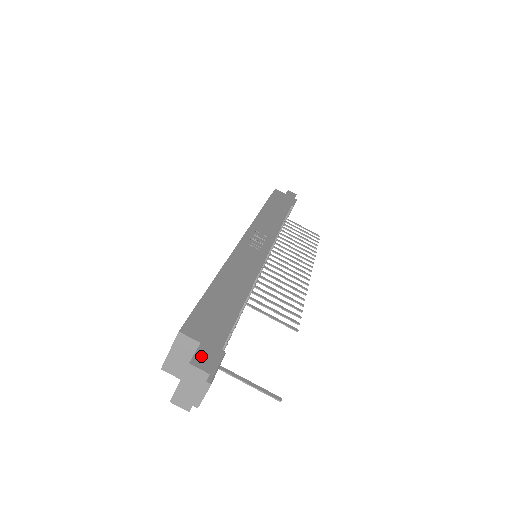
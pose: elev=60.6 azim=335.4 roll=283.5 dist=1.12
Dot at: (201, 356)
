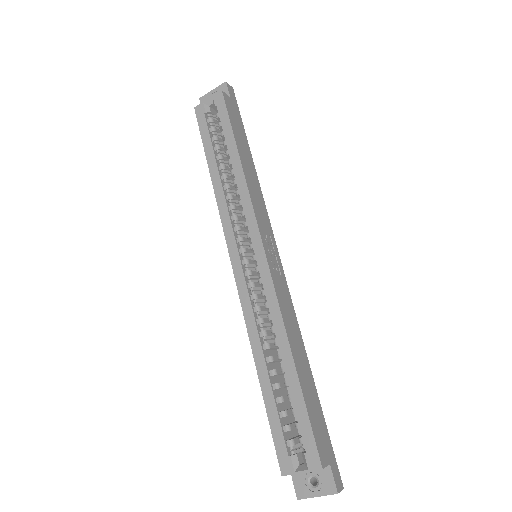
Dot at: (336, 478)
